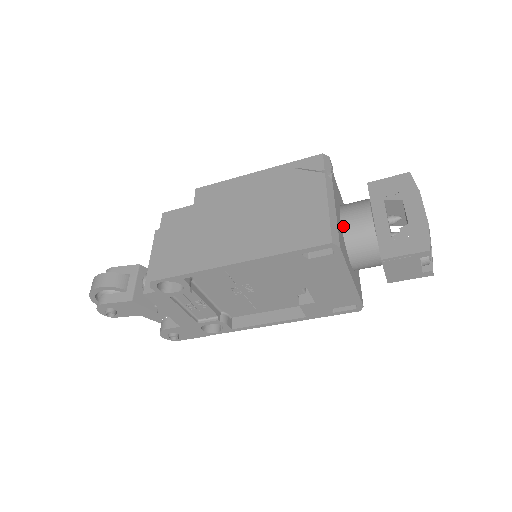
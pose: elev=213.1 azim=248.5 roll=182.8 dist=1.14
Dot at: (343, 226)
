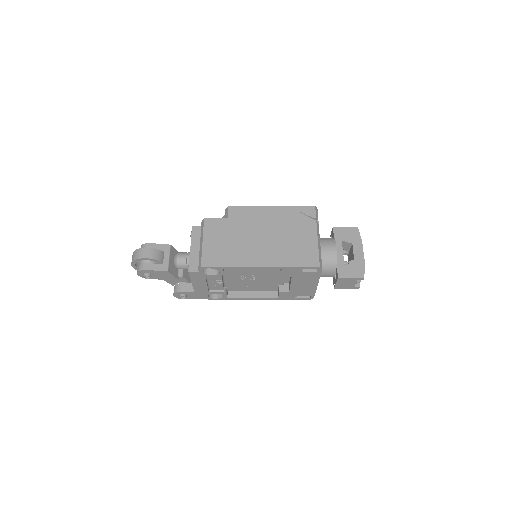
Dot at: occluded
